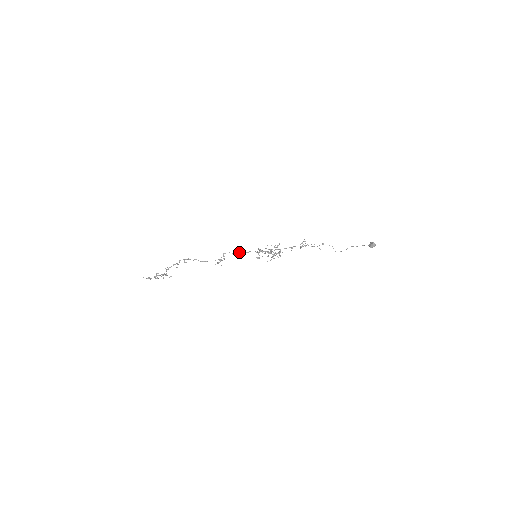
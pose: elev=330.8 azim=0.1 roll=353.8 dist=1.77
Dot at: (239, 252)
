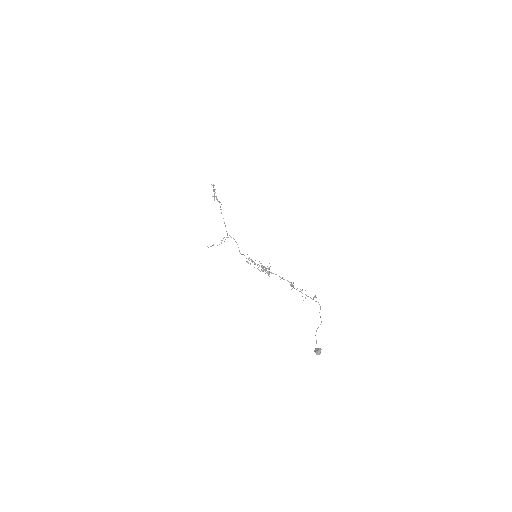
Dot at: occluded
